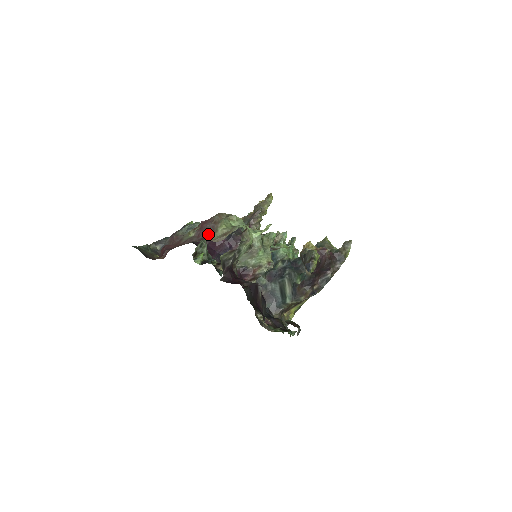
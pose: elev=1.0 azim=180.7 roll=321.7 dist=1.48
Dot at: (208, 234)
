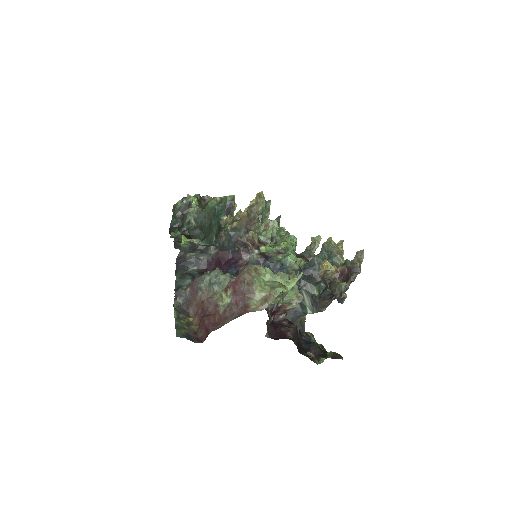
Dot at: (247, 301)
